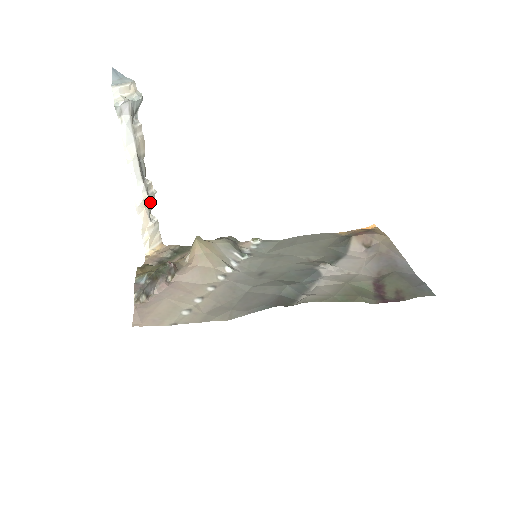
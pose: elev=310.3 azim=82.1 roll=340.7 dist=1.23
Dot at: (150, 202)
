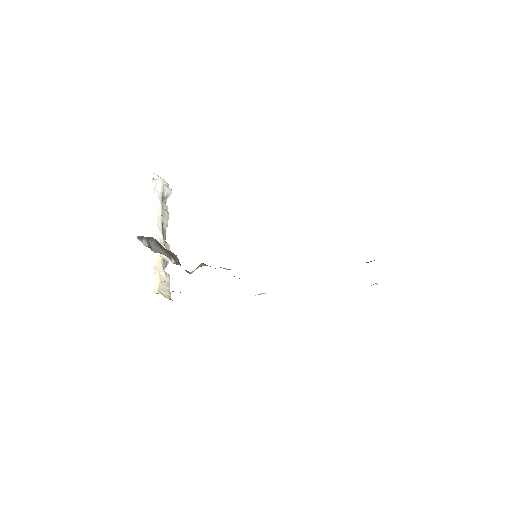
Dot at: (165, 256)
